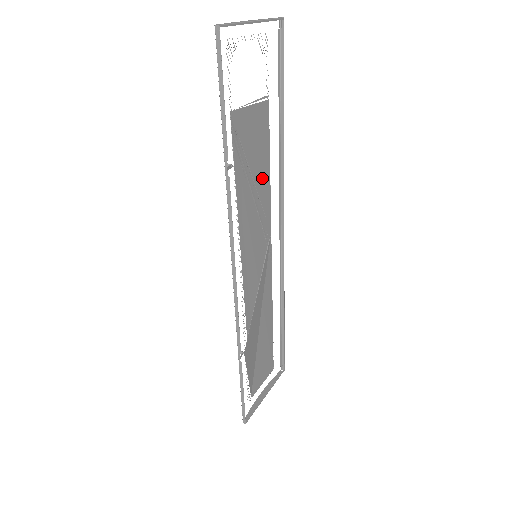
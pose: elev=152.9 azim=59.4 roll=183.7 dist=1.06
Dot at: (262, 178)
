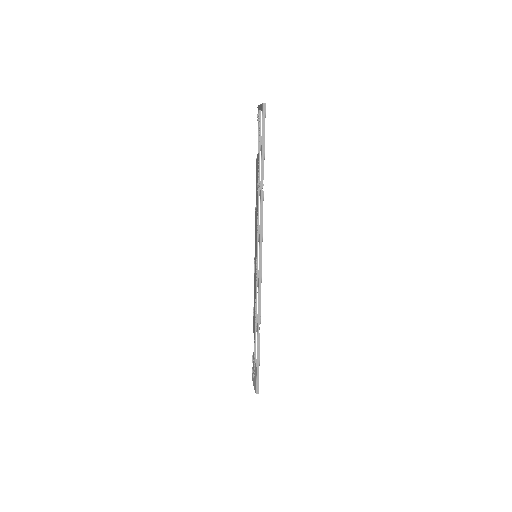
Dot at: occluded
